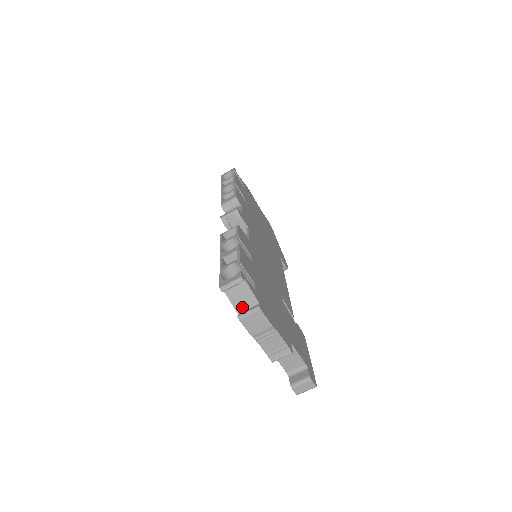
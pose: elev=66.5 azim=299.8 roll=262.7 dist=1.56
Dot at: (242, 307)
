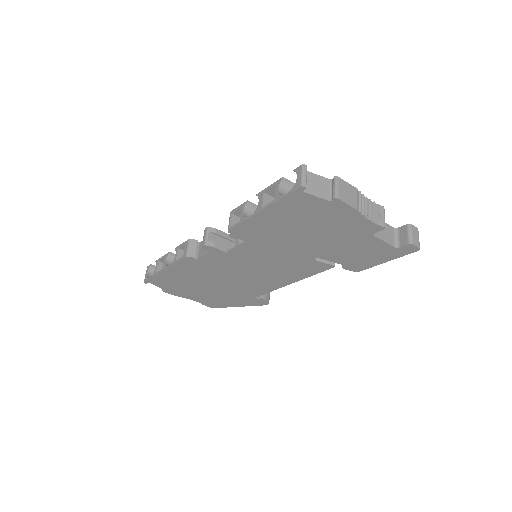
Dot at: (327, 193)
